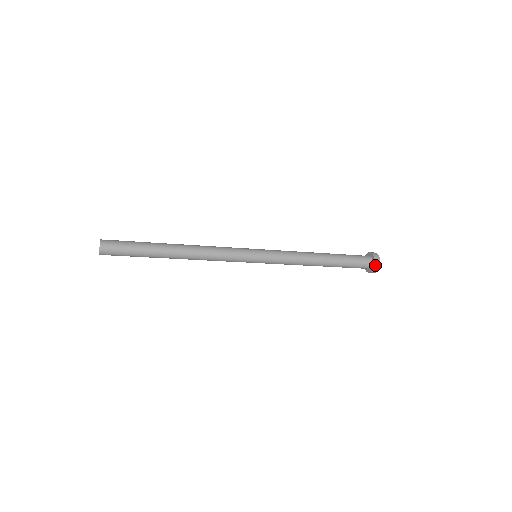
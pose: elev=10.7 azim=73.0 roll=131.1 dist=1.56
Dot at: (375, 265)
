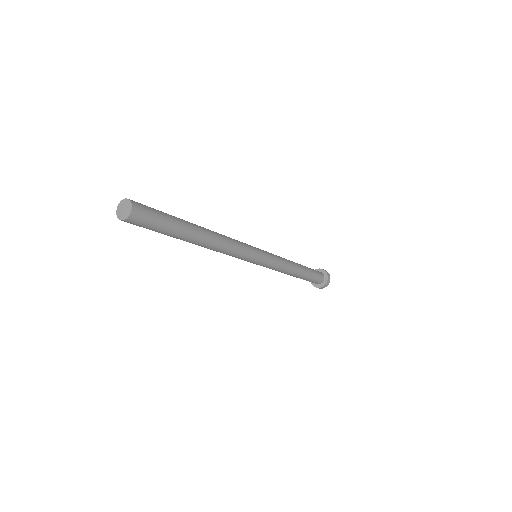
Dot at: (327, 272)
